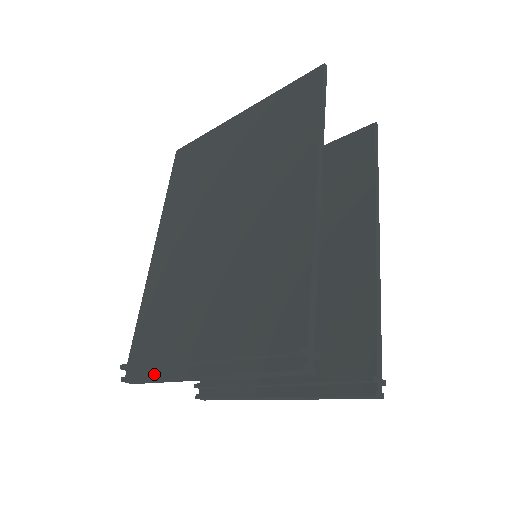
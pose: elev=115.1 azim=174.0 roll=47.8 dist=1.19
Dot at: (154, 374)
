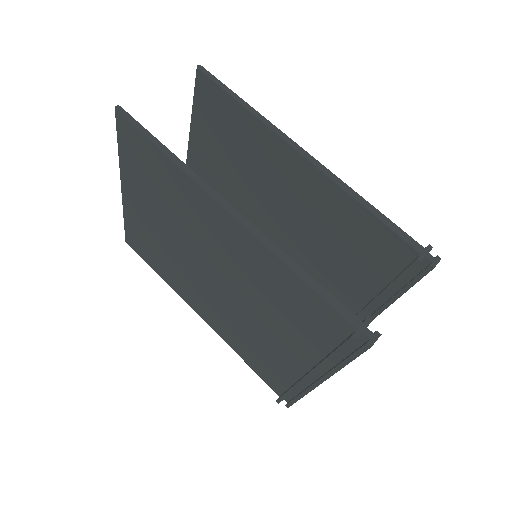
Dot at: (298, 395)
